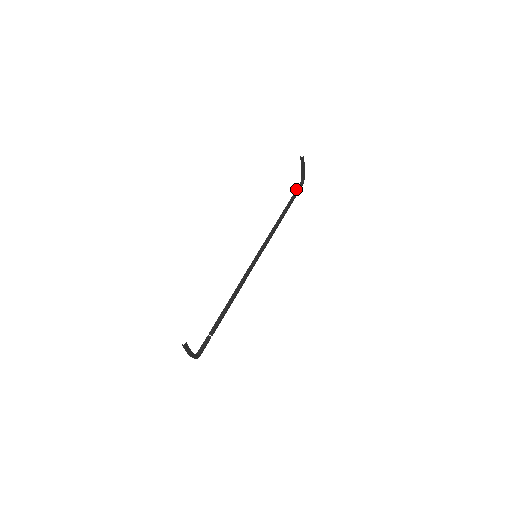
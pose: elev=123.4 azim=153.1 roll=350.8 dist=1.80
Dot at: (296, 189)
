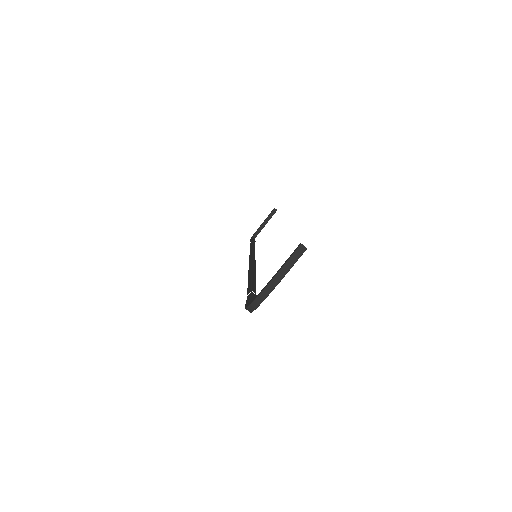
Dot at: occluded
